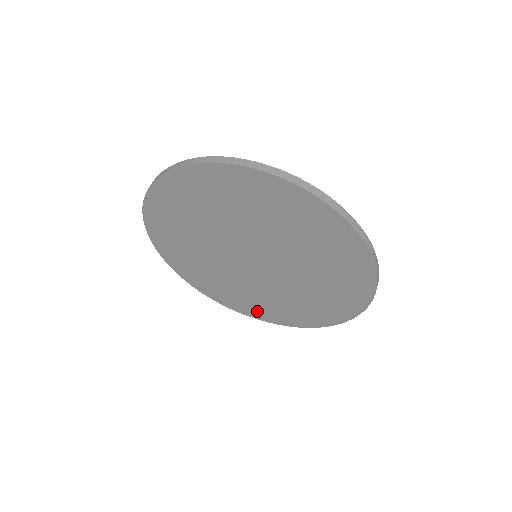
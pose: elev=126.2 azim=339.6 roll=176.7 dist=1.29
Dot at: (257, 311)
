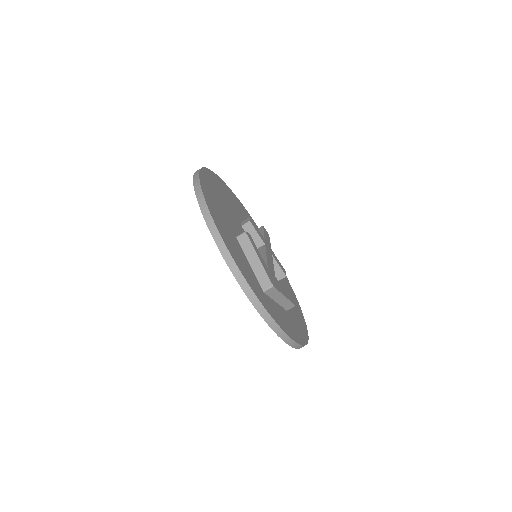
Dot at: occluded
